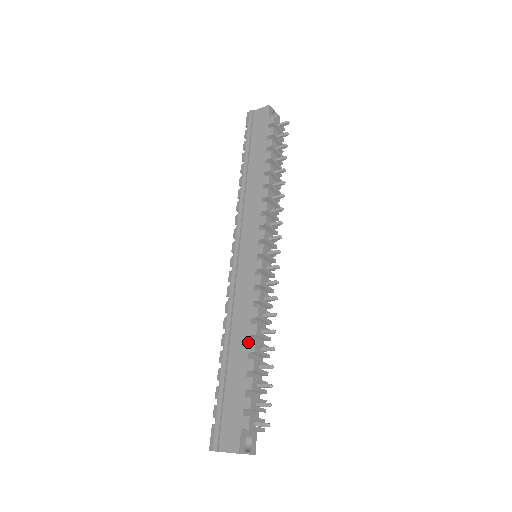
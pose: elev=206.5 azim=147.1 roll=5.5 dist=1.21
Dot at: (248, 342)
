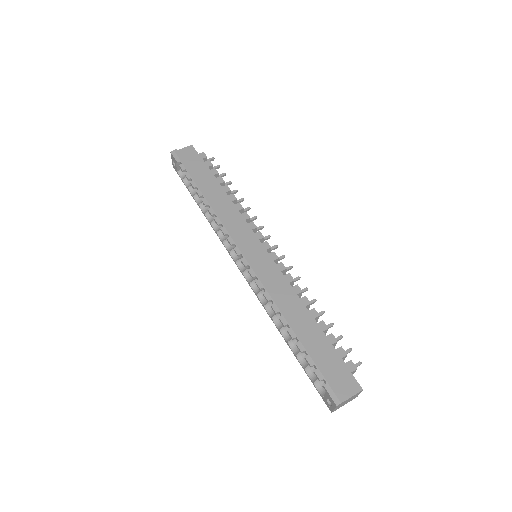
Dot at: (308, 312)
